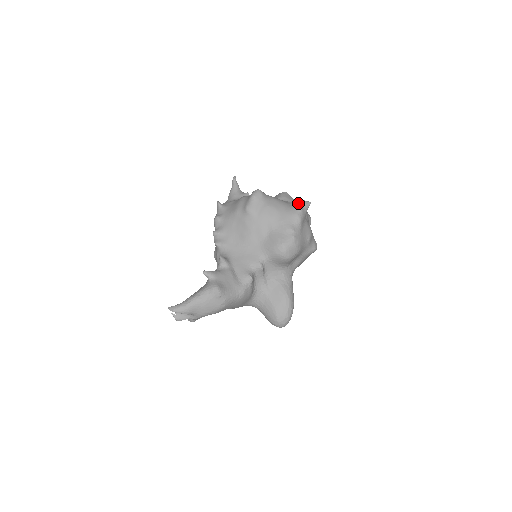
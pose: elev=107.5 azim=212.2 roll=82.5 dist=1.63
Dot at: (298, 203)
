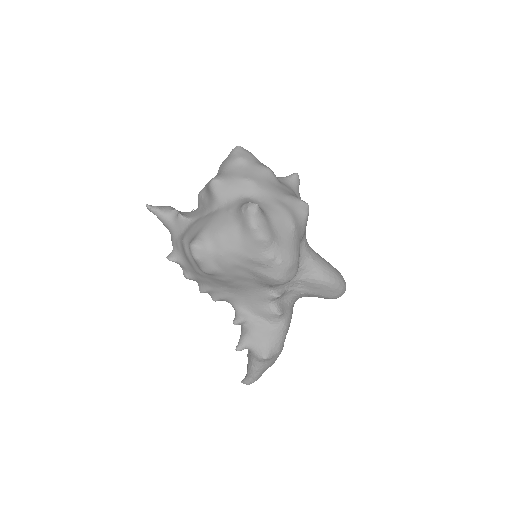
Dot at: (245, 220)
